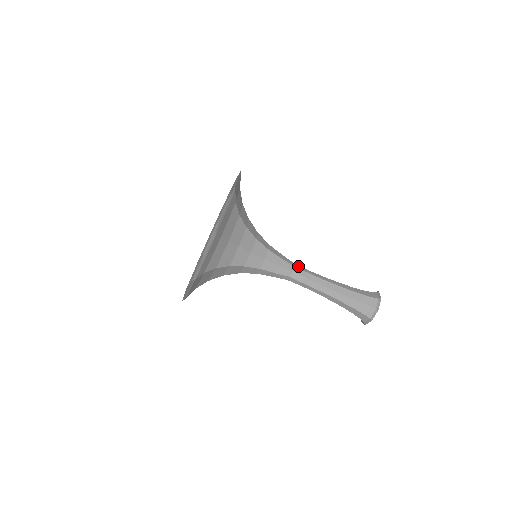
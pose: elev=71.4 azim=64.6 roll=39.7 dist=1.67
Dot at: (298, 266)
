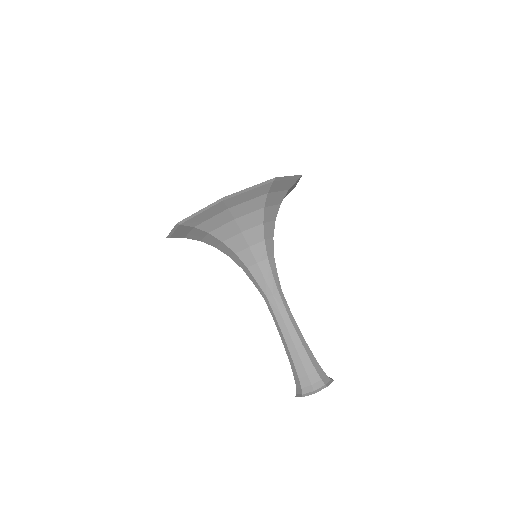
Dot at: (282, 295)
